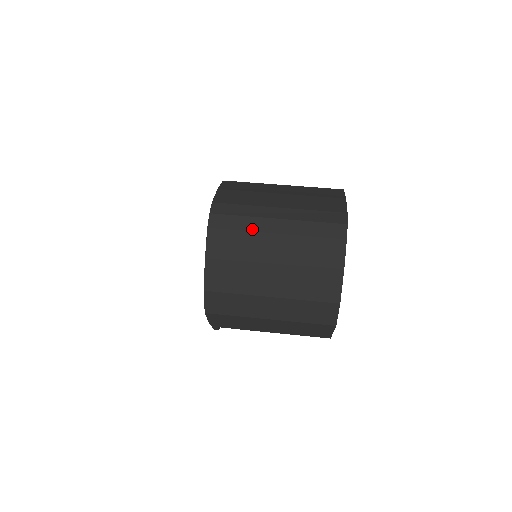
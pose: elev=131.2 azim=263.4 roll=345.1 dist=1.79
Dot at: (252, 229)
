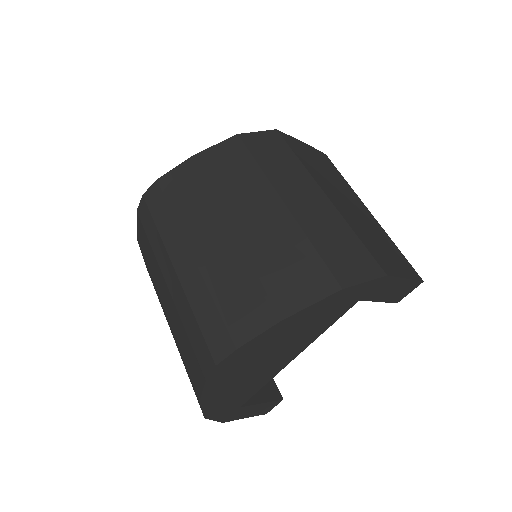
Dot at: (156, 254)
